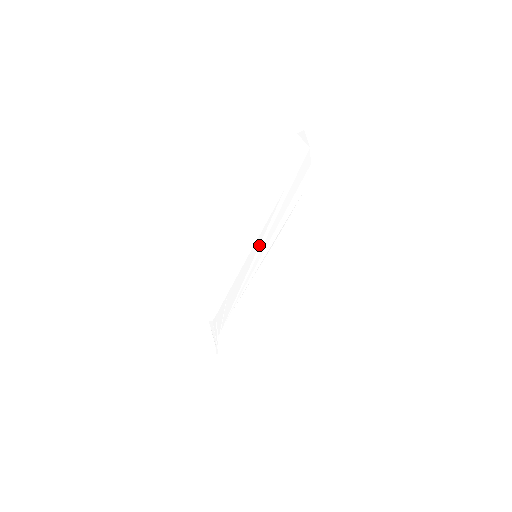
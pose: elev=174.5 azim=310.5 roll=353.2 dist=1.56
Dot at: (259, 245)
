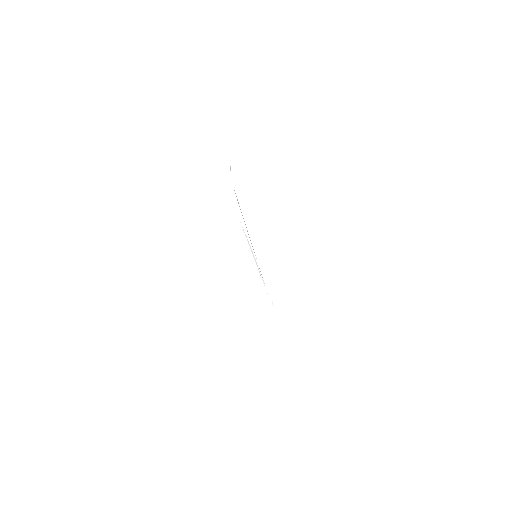
Dot at: occluded
